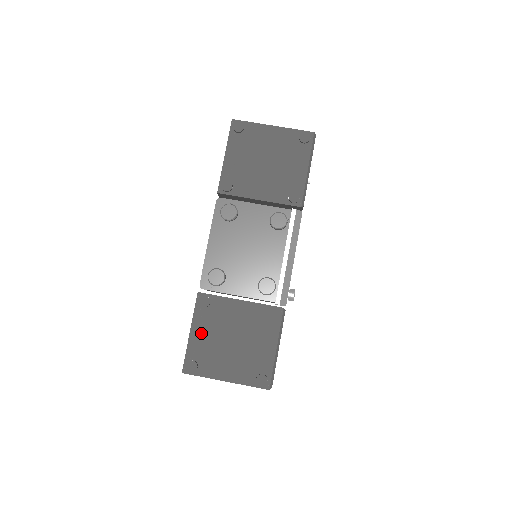
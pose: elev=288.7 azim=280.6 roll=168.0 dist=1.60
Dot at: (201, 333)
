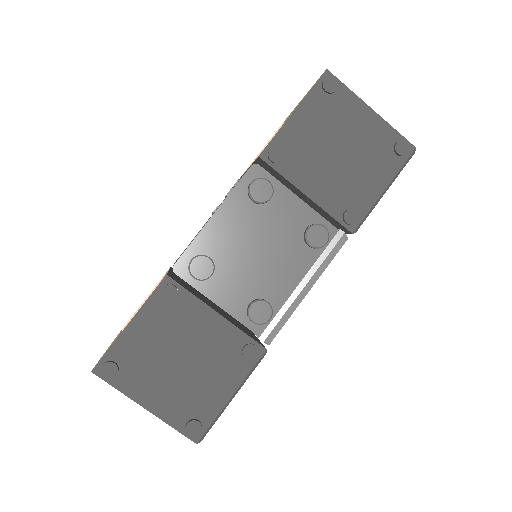
Dot at: (144, 331)
